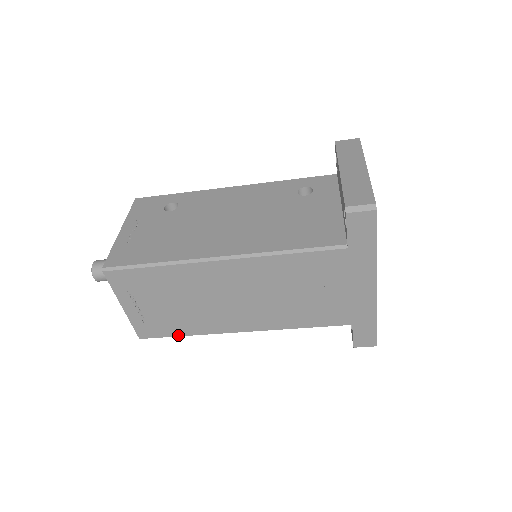
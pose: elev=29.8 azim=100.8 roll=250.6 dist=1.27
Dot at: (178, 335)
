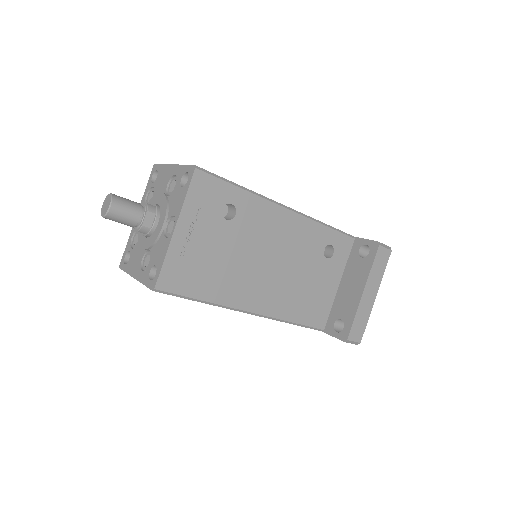
Dot at: occluded
